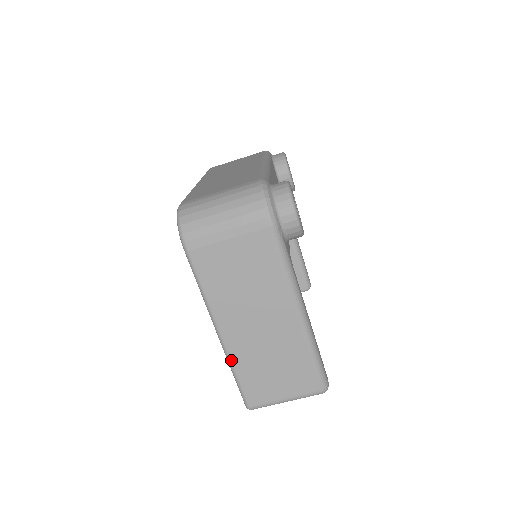
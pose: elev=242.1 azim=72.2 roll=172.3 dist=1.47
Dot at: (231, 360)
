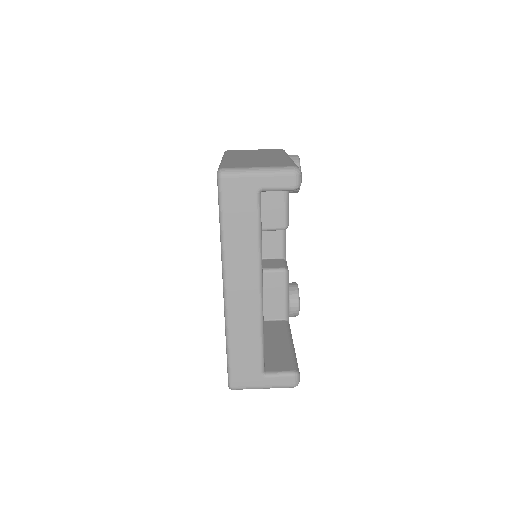
Dot at: (224, 161)
